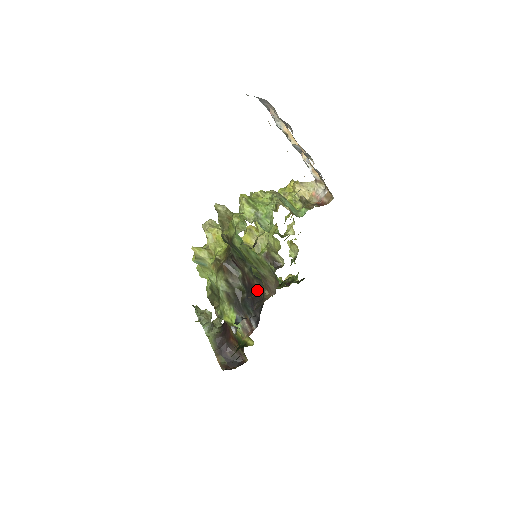
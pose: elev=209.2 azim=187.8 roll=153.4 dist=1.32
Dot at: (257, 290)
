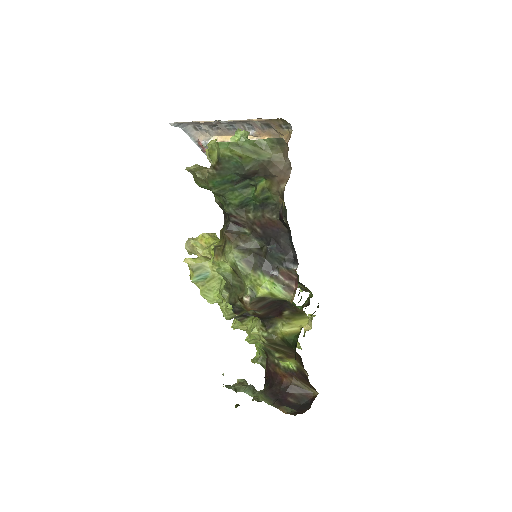
Dot at: (274, 222)
